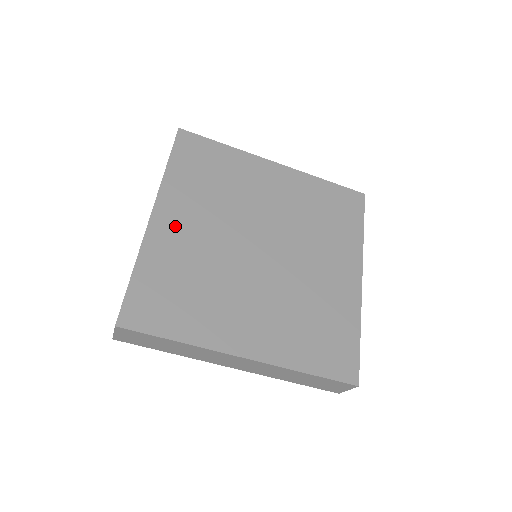
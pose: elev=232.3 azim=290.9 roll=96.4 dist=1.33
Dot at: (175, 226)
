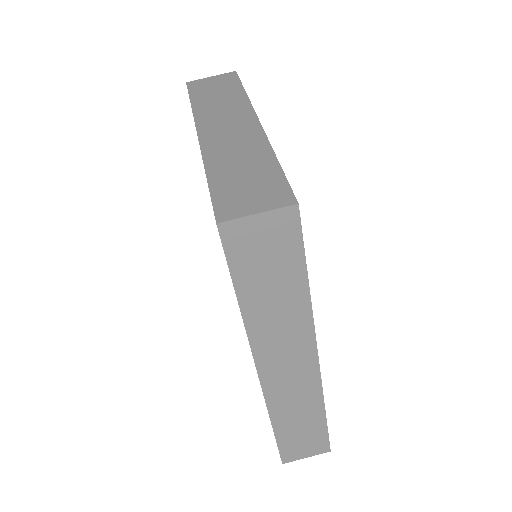
Dot at: occluded
